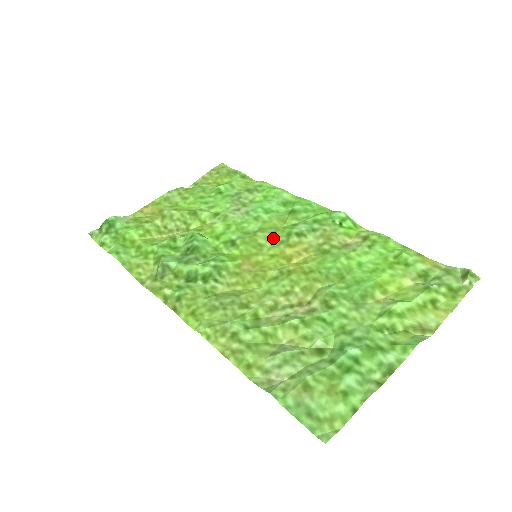
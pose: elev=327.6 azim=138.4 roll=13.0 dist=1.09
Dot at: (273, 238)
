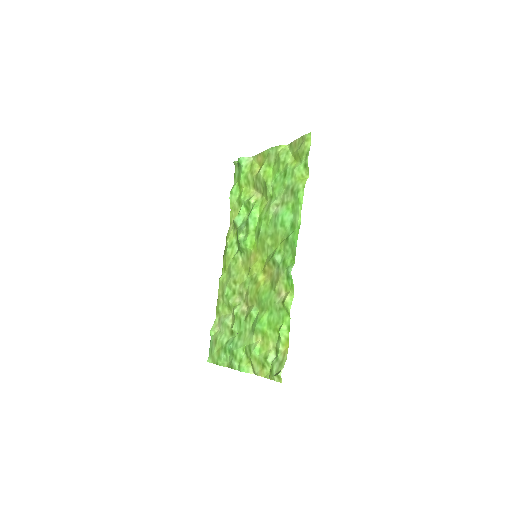
Dot at: (270, 249)
